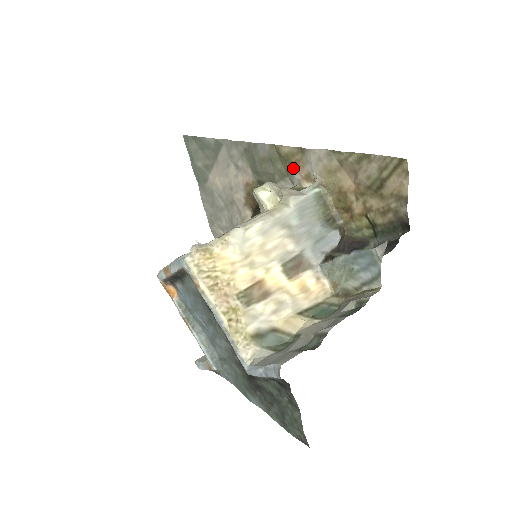
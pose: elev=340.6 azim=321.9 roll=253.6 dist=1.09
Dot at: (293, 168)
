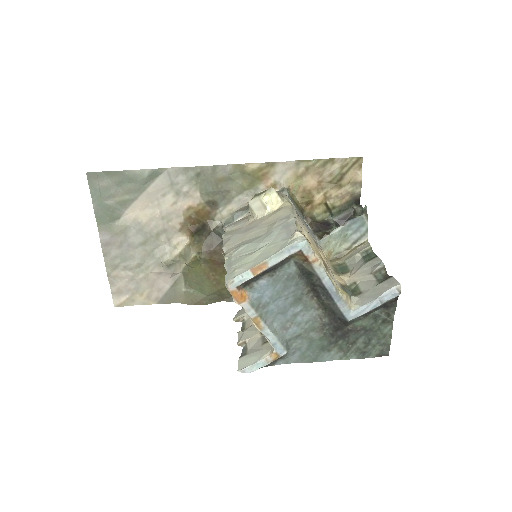
Dot at: (258, 181)
